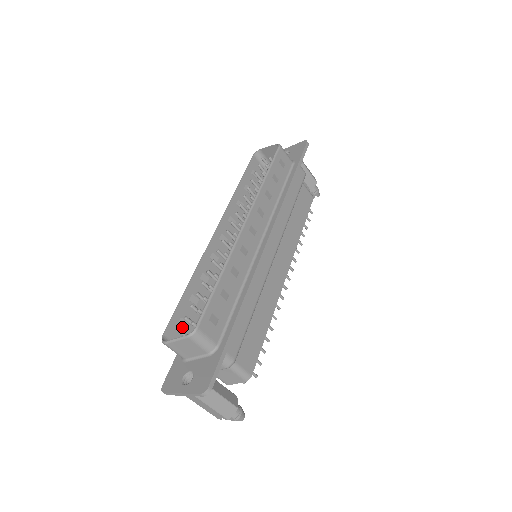
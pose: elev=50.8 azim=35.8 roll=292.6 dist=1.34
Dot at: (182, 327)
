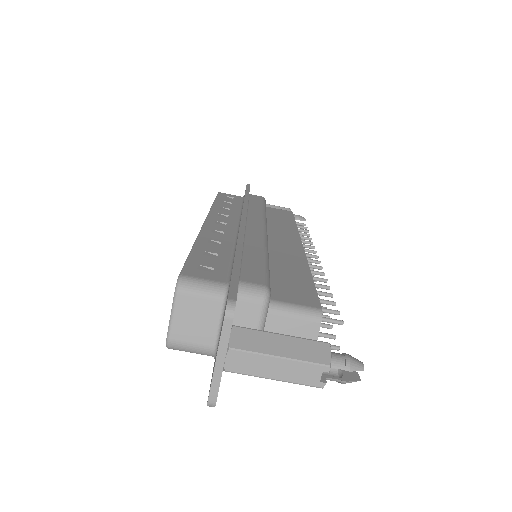
Dot at: occluded
